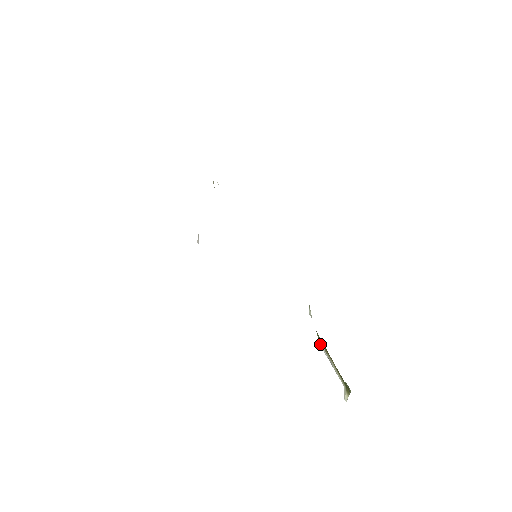
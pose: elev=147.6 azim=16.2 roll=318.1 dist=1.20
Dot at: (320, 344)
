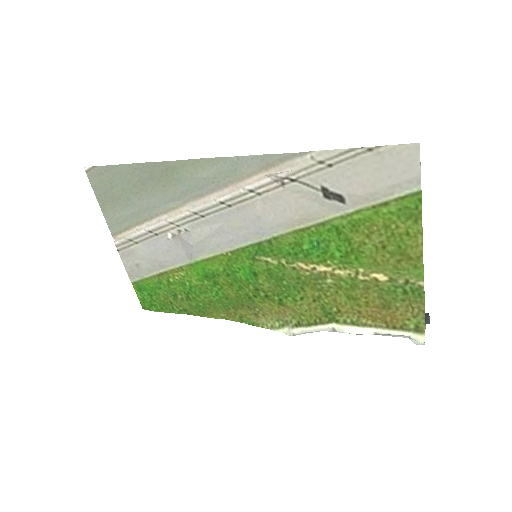
Dot at: (348, 329)
